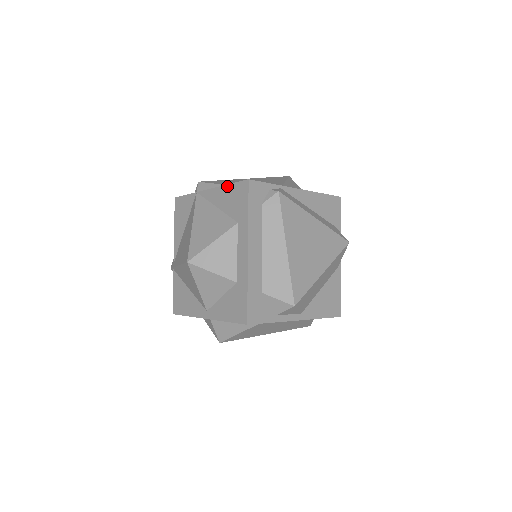
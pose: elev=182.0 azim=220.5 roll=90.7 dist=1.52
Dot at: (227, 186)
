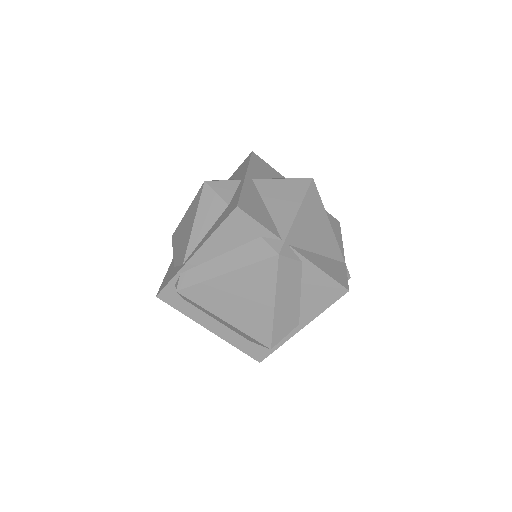
Dot at: occluded
